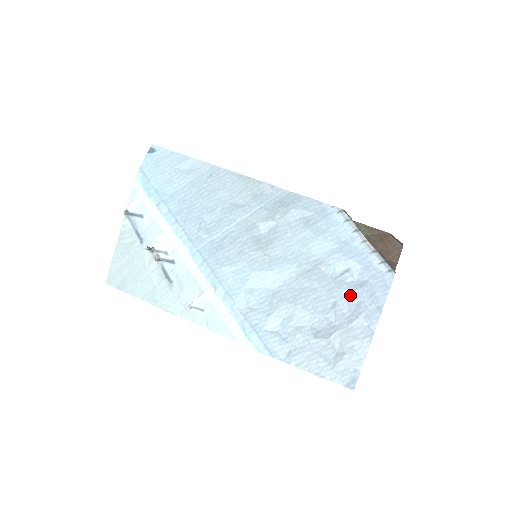
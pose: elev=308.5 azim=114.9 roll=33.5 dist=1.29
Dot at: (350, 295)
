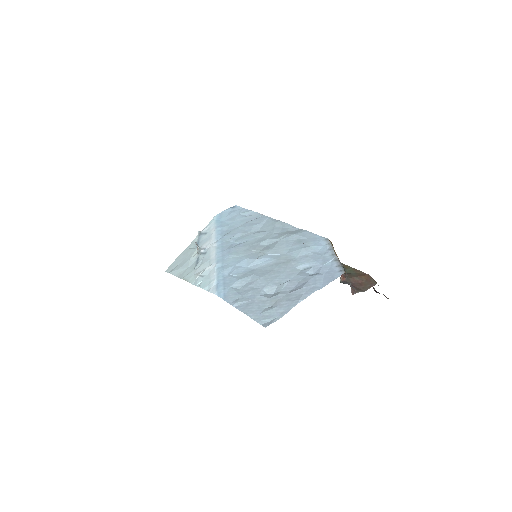
Dot at: (302, 279)
